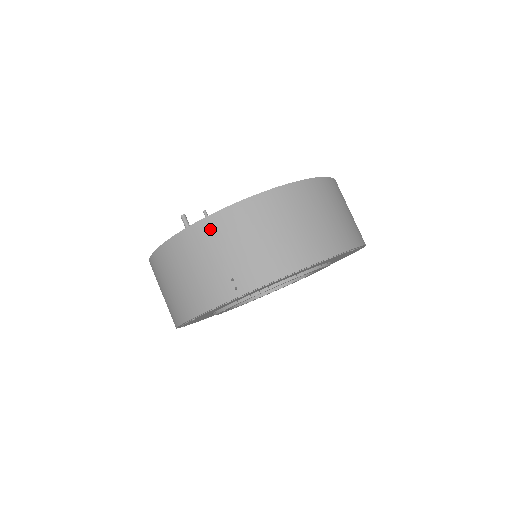
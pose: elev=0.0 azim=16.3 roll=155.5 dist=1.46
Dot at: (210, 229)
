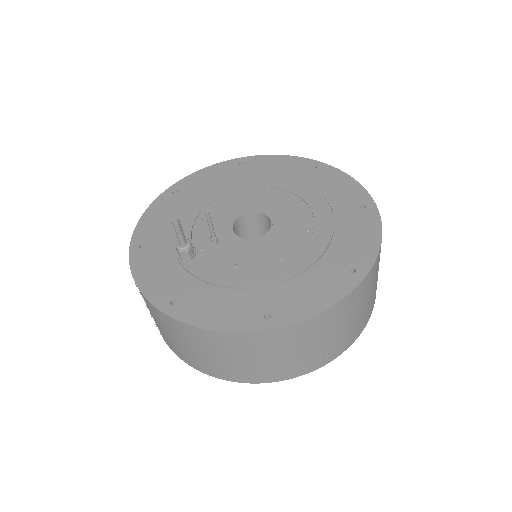
Dot at: (326, 320)
